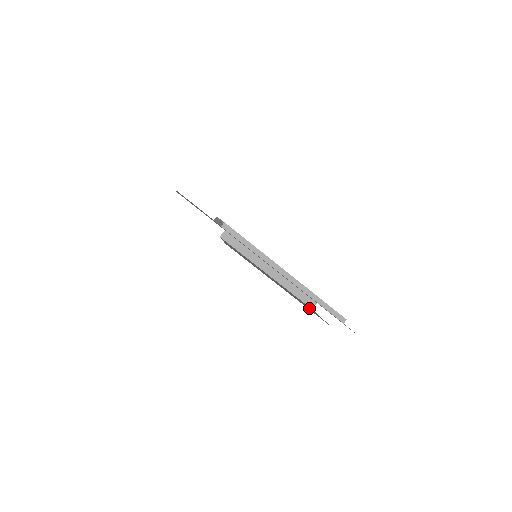
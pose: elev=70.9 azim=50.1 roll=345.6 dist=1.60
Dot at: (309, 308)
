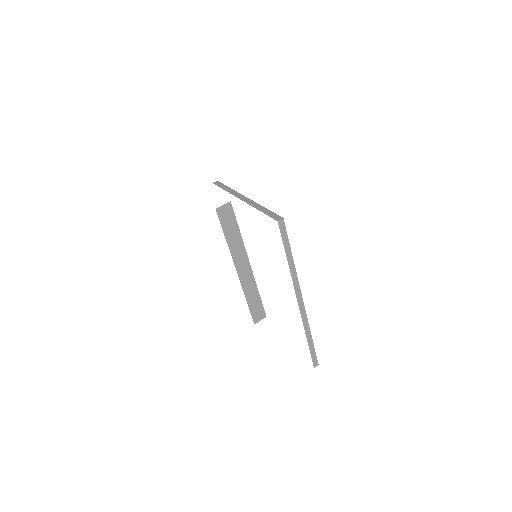
Dot at: occluded
